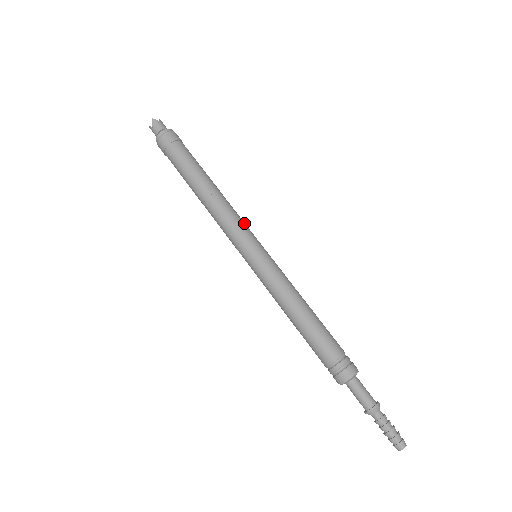
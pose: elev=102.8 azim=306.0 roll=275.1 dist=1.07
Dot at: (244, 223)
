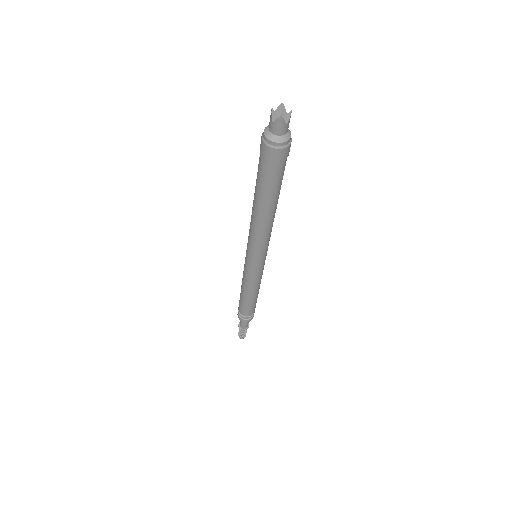
Dot at: occluded
